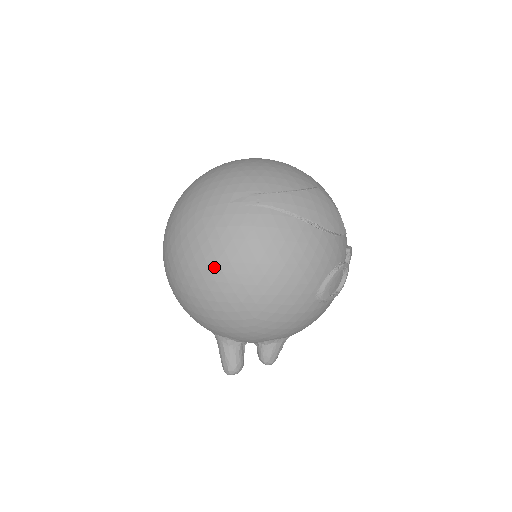
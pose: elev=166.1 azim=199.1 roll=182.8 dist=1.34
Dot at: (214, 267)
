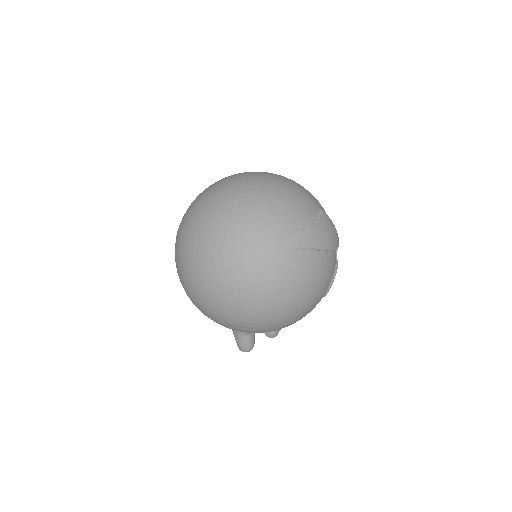
Dot at: (256, 303)
